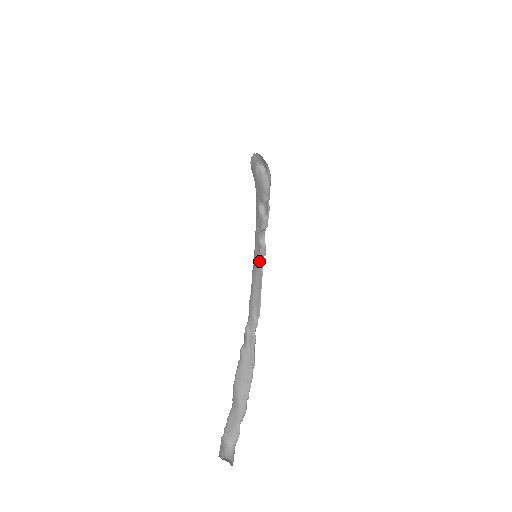
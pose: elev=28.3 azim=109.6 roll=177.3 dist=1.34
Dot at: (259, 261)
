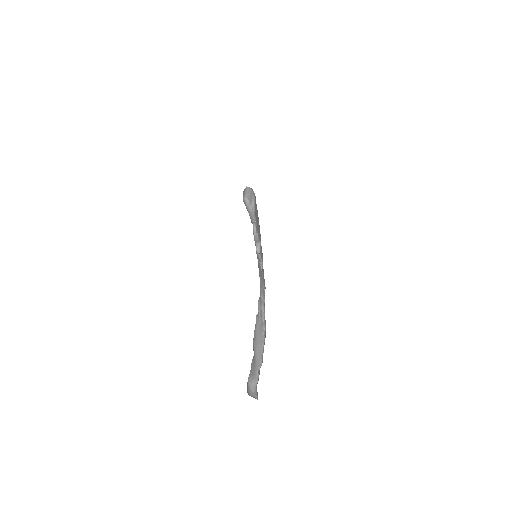
Dot at: (258, 260)
